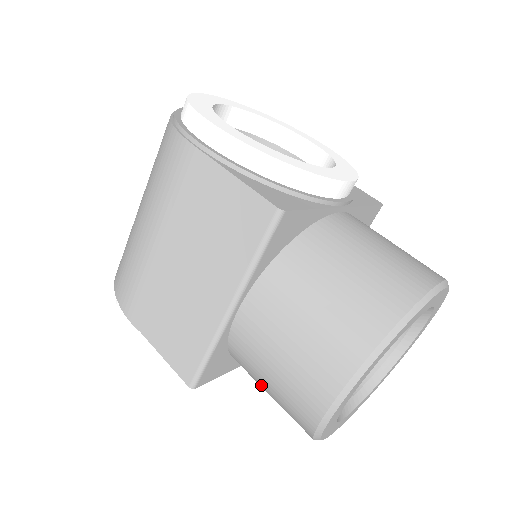
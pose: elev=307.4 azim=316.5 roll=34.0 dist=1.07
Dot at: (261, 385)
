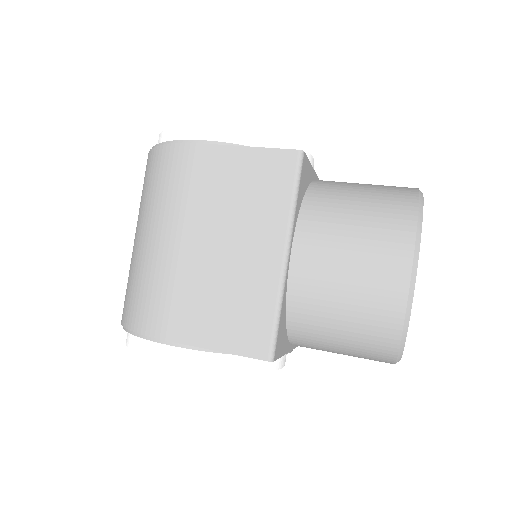
Dot at: (331, 328)
